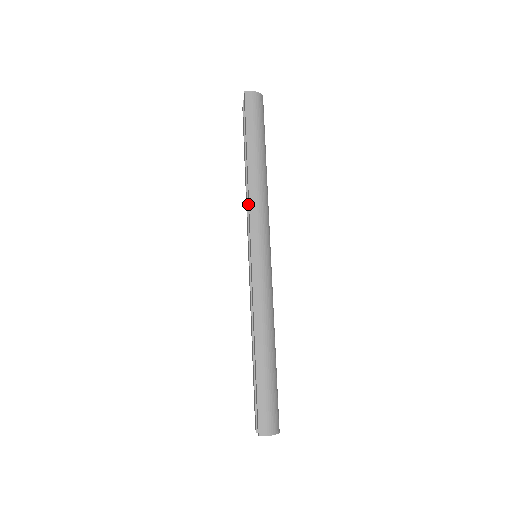
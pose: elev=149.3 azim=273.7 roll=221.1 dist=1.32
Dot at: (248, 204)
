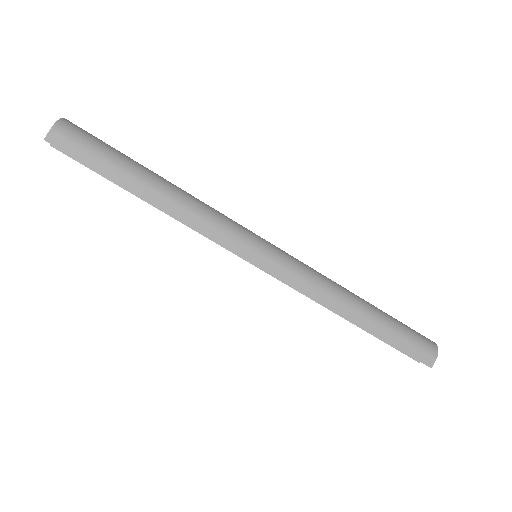
Dot at: (196, 231)
